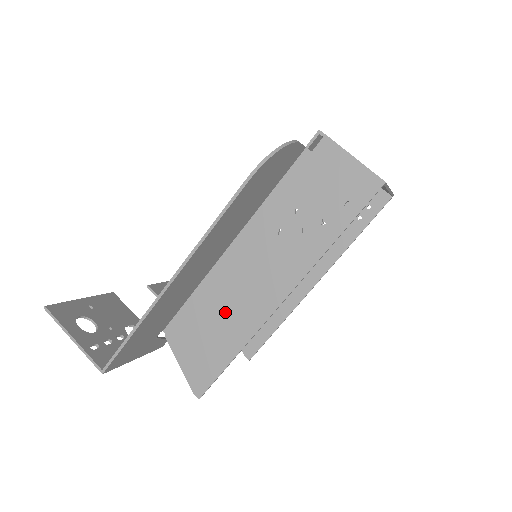
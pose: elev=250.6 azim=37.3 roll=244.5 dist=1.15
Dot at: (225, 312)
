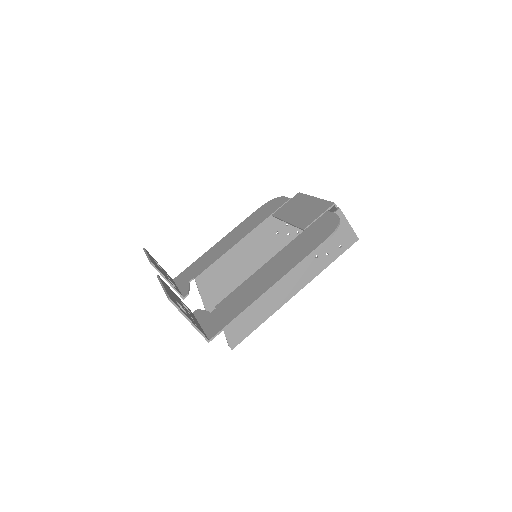
Dot at: (262, 298)
